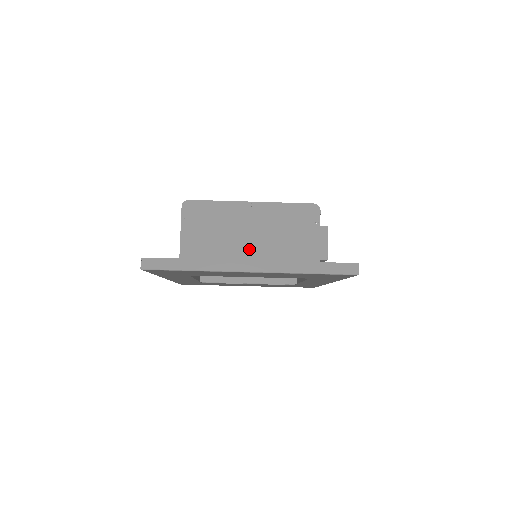
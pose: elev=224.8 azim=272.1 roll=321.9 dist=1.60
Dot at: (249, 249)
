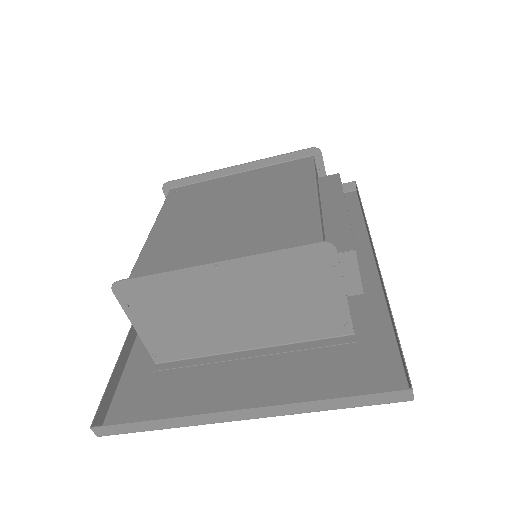
Dot at: (237, 322)
